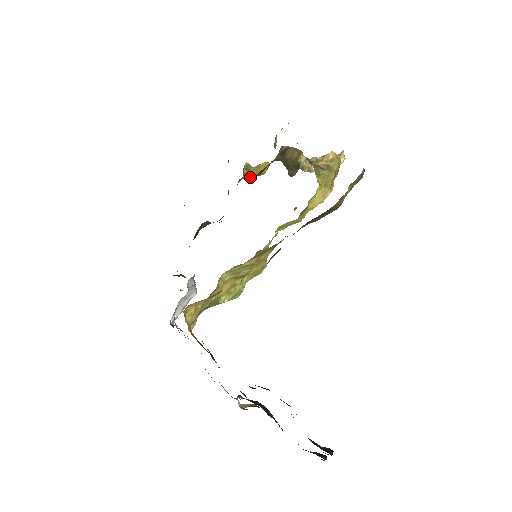
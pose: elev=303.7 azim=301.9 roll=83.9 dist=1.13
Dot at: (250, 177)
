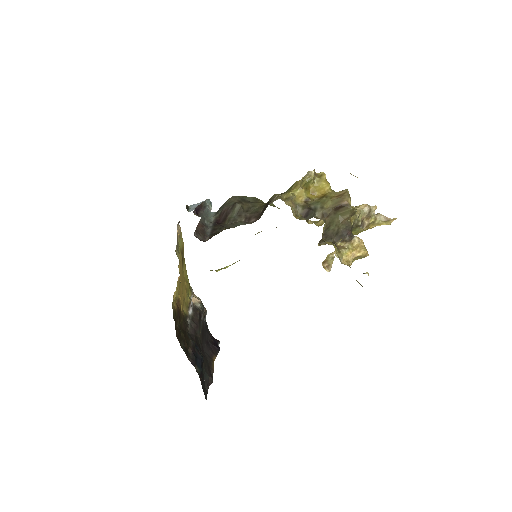
Dot at: (300, 197)
